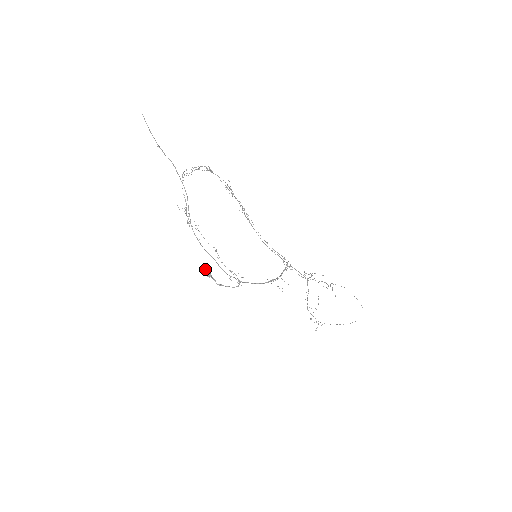
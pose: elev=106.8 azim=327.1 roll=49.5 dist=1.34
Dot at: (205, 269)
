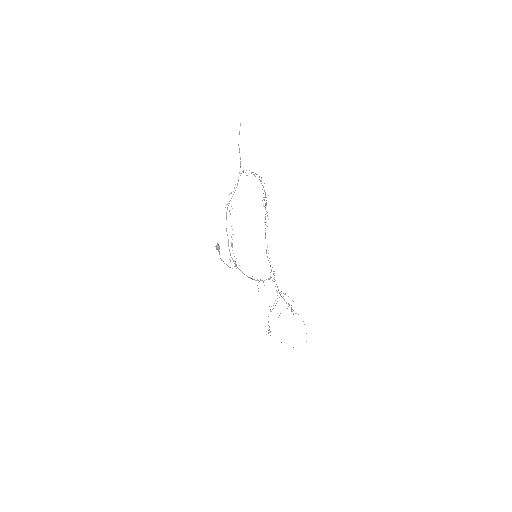
Dot at: occluded
